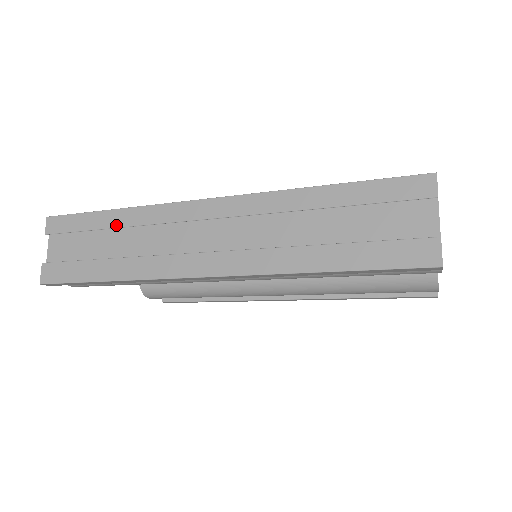
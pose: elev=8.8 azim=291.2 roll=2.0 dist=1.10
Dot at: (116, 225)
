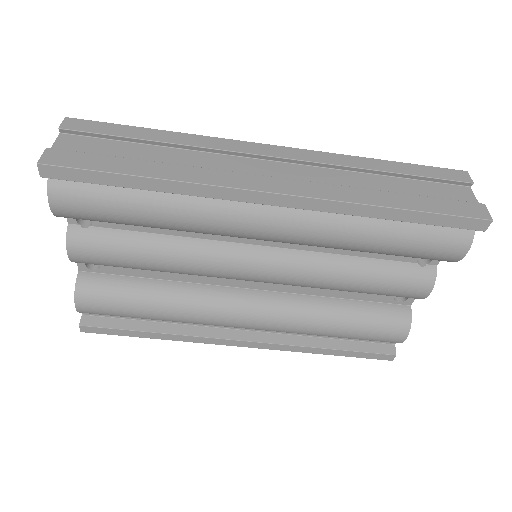
Dot at: (164, 140)
